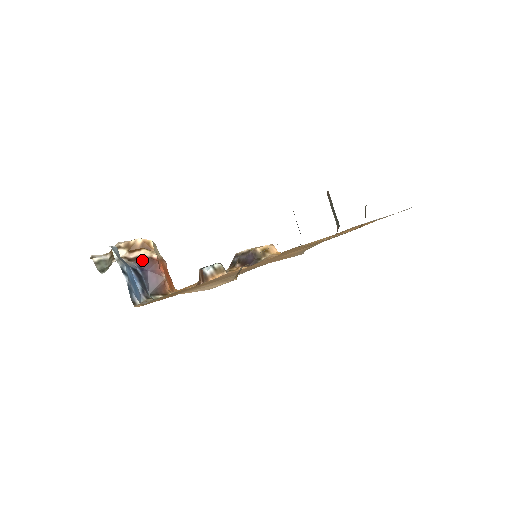
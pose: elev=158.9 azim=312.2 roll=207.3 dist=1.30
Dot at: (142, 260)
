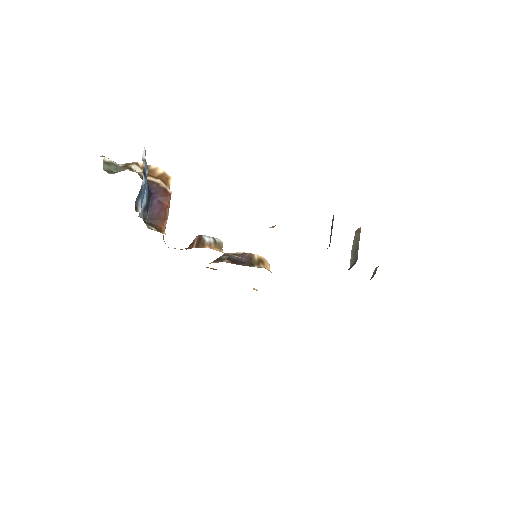
Dot at: (156, 186)
